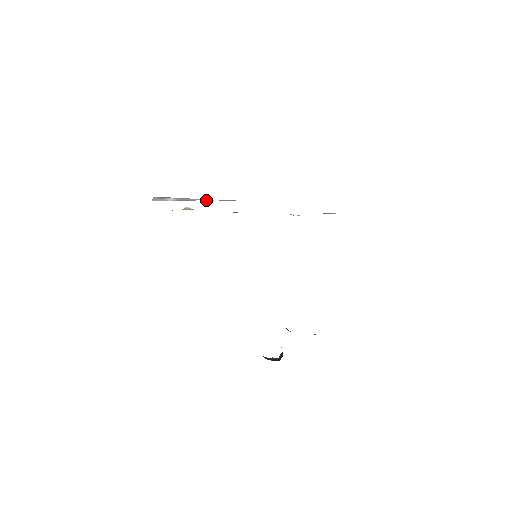
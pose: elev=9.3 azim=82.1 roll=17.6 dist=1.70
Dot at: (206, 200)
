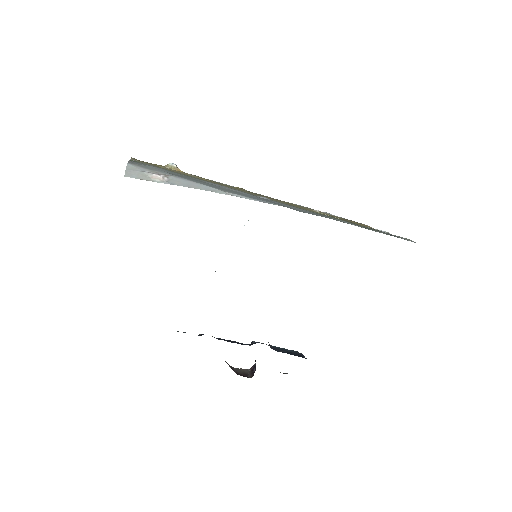
Dot at: occluded
